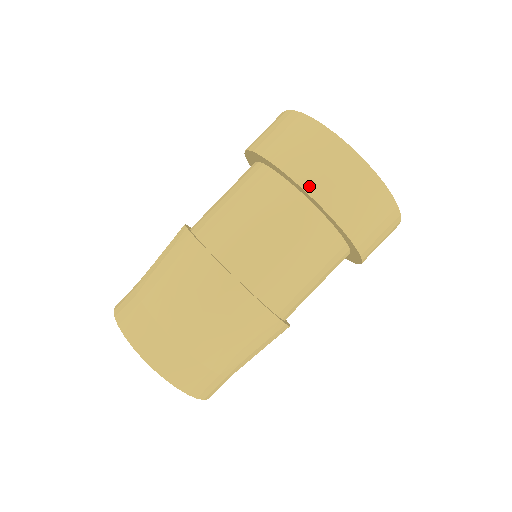
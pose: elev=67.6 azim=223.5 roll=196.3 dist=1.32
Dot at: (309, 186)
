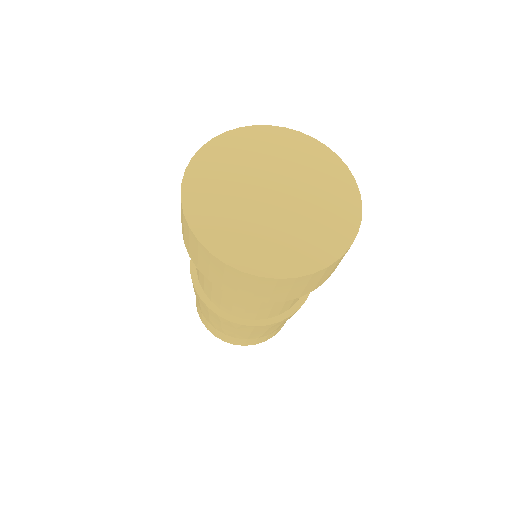
Dot at: (235, 294)
